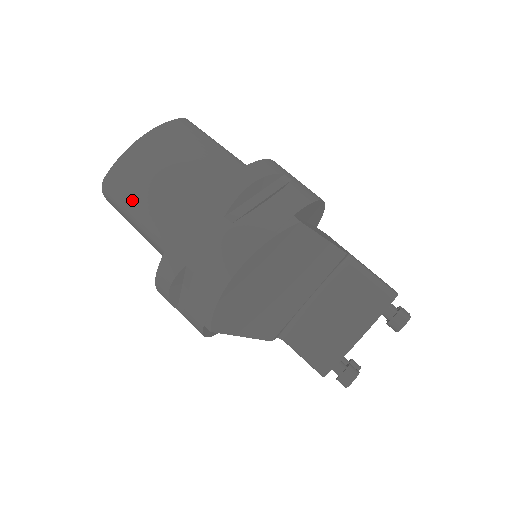
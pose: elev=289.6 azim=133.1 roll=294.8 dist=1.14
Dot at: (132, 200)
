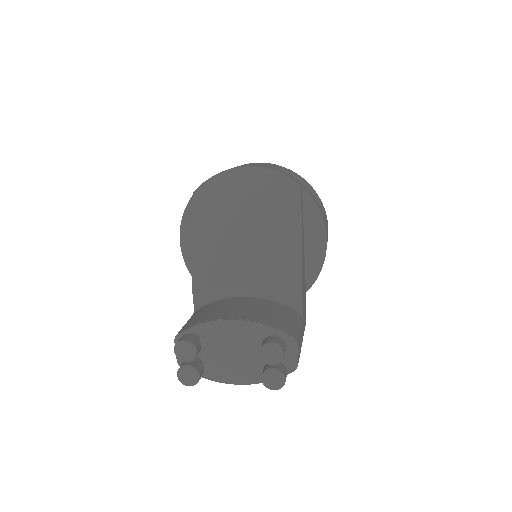
Dot at: occluded
